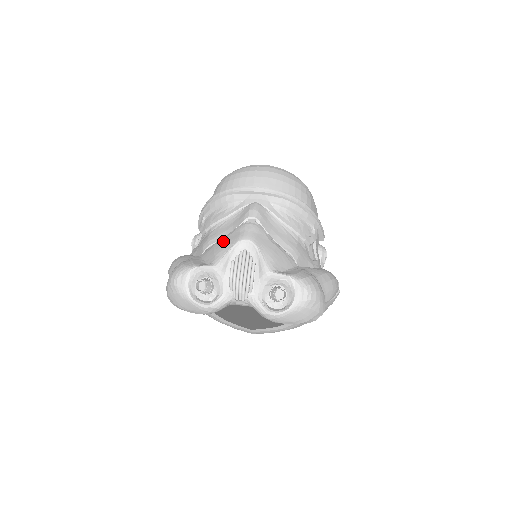
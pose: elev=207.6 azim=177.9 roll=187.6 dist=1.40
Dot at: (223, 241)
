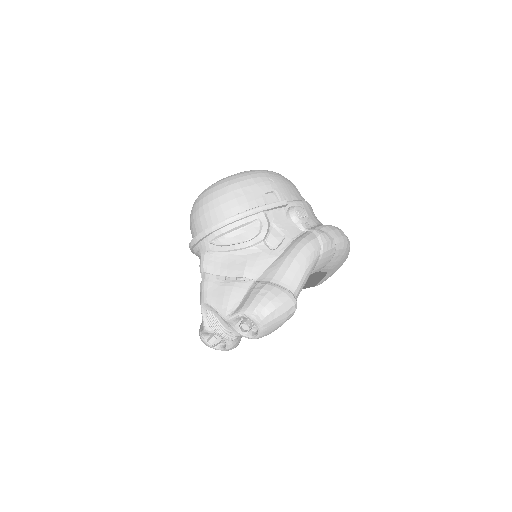
Dot at: occluded
